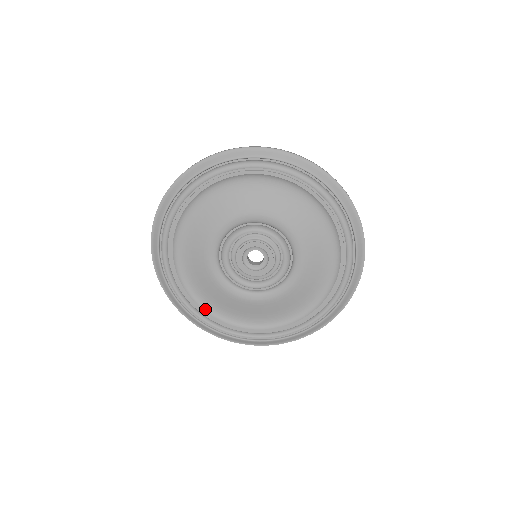
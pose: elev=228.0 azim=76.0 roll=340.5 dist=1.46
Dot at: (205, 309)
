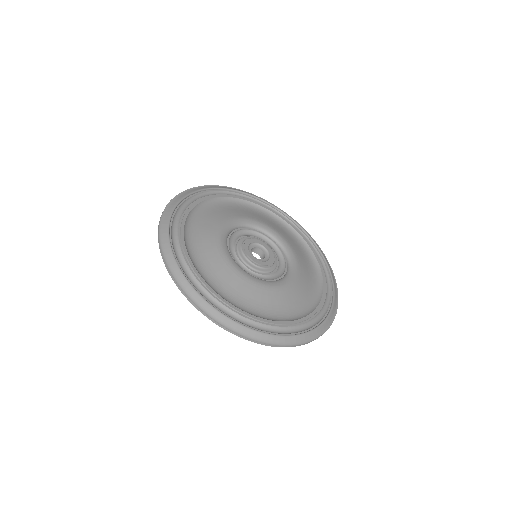
Dot at: (187, 249)
